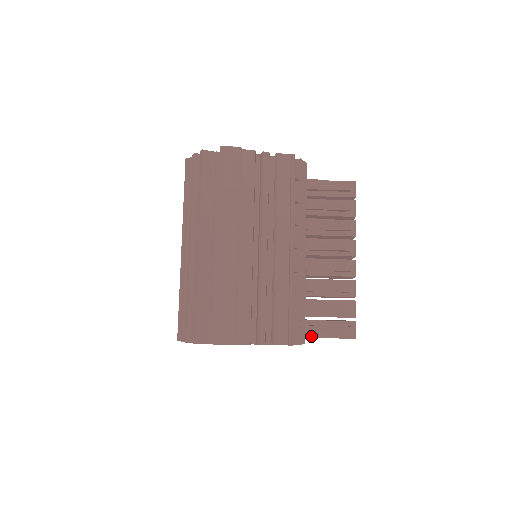
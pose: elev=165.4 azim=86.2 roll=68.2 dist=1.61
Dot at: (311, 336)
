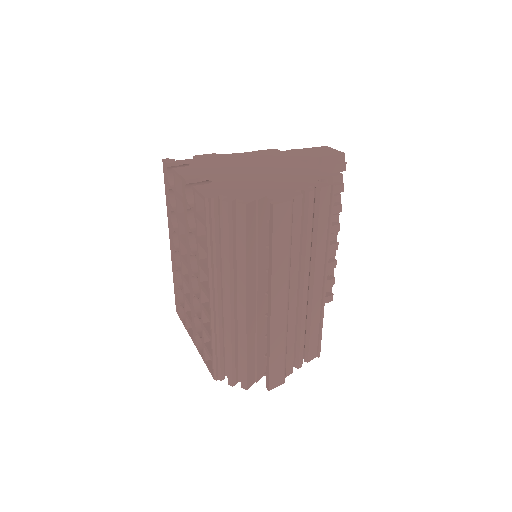
Dot at: occluded
